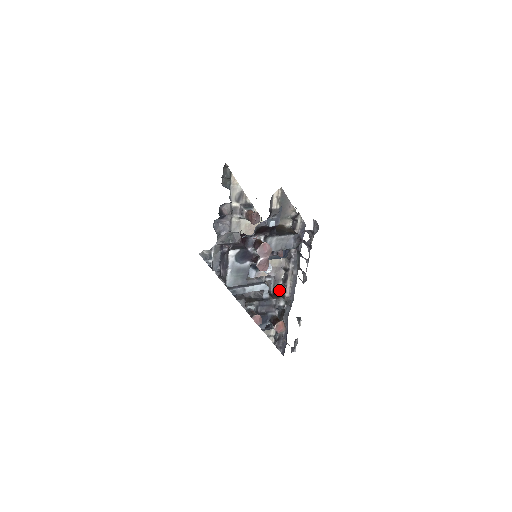
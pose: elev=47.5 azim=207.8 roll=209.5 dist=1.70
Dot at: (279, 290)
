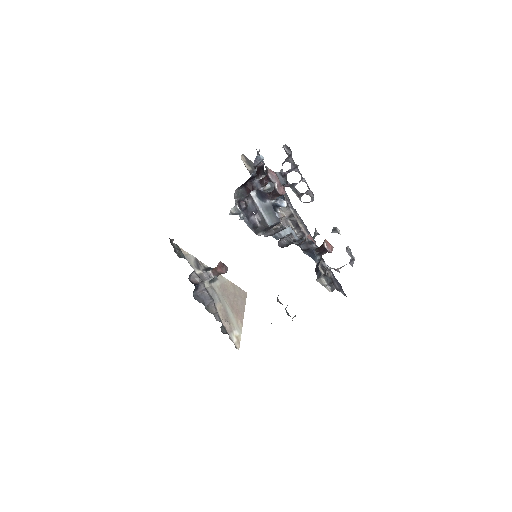
Dot at: occluded
